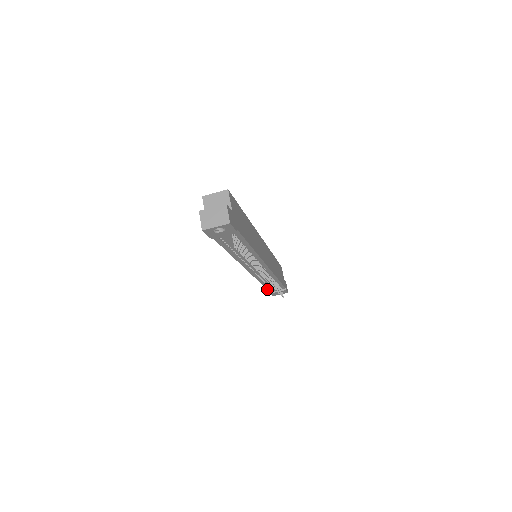
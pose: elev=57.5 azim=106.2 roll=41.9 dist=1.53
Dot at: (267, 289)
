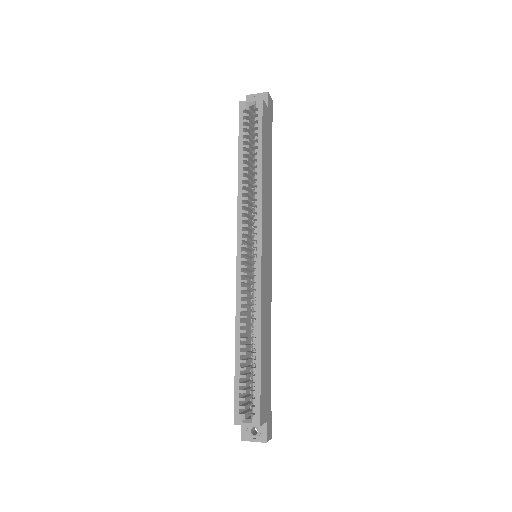
Dot at: occluded
